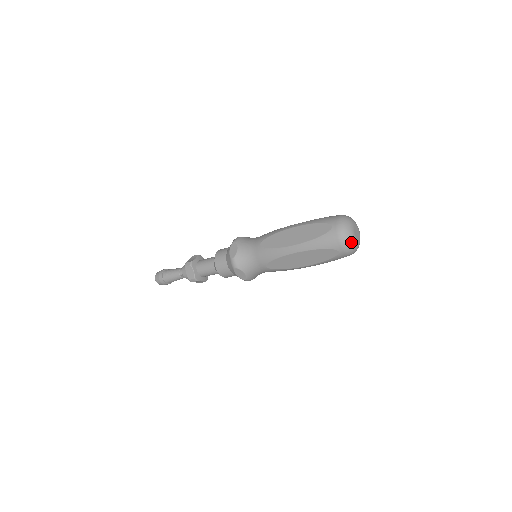
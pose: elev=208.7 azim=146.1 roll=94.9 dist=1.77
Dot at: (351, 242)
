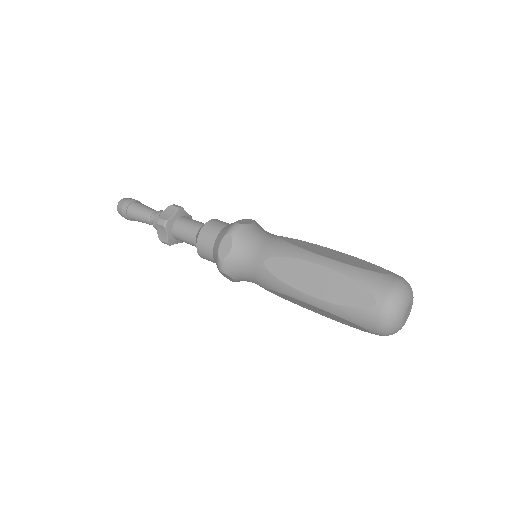
Dot at: (394, 330)
